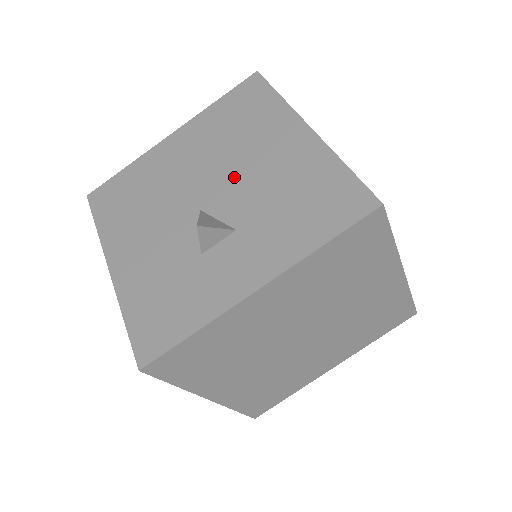
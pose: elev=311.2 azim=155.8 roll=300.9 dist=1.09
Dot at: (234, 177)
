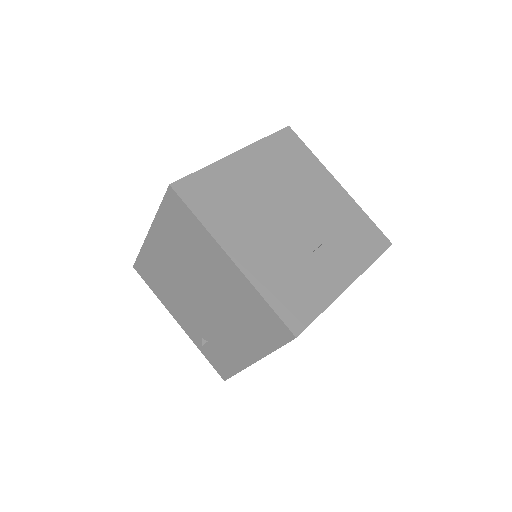
Dot at: (306, 205)
